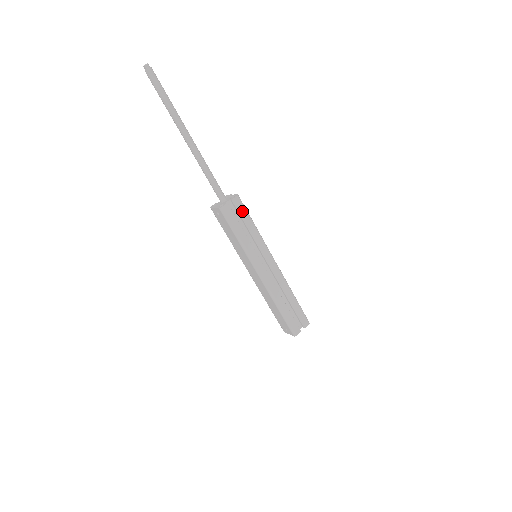
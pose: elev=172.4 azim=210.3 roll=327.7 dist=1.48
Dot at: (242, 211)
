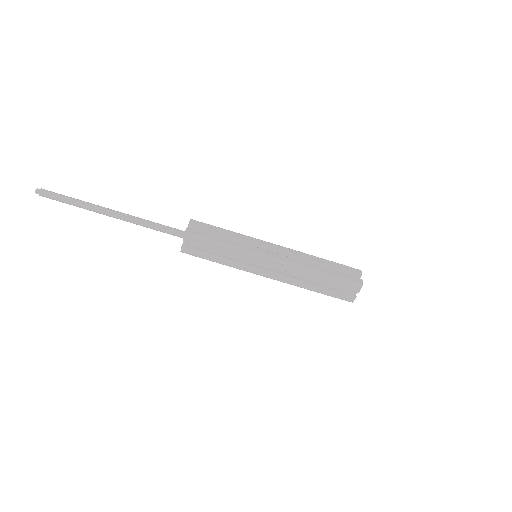
Dot at: (200, 242)
